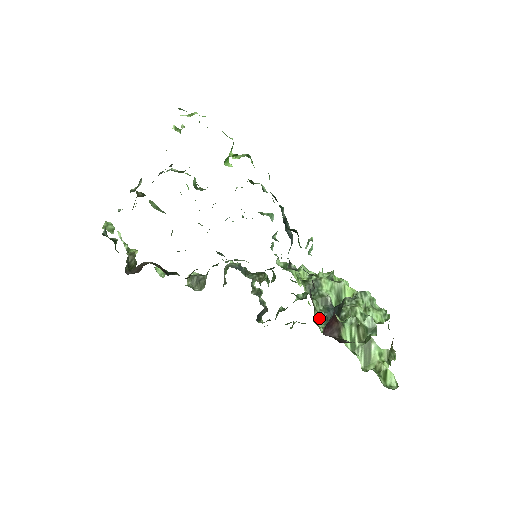
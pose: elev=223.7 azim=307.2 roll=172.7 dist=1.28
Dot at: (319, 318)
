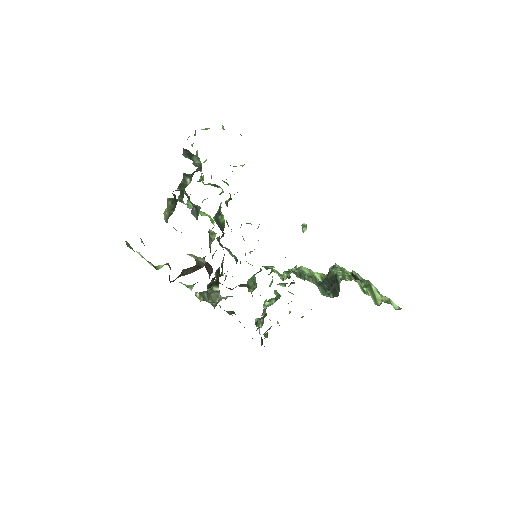
Dot at: (320, 291)
